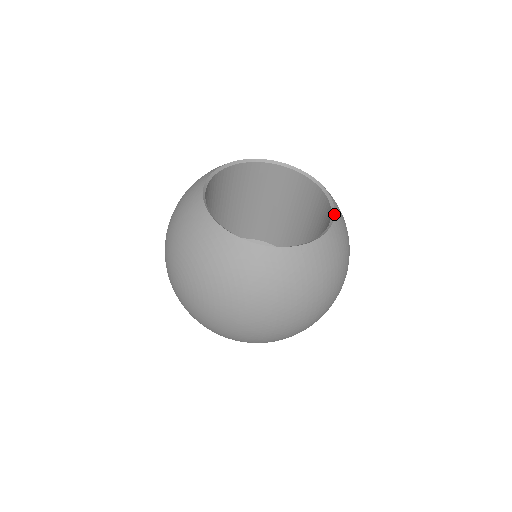
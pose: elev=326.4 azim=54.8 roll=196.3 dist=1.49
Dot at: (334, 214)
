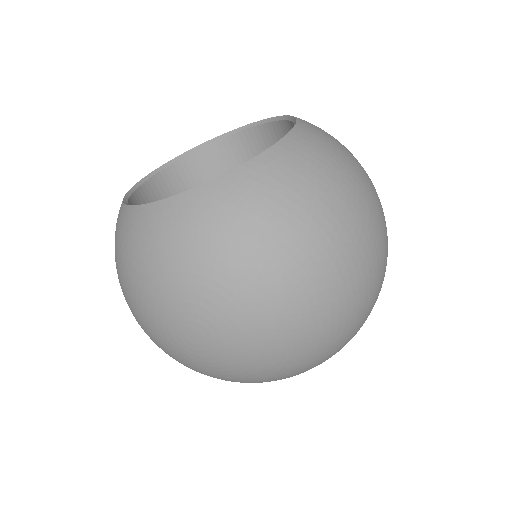
Dot at: (285, 116)
